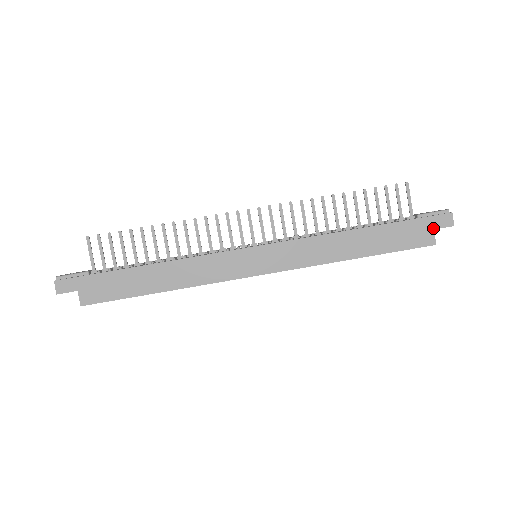
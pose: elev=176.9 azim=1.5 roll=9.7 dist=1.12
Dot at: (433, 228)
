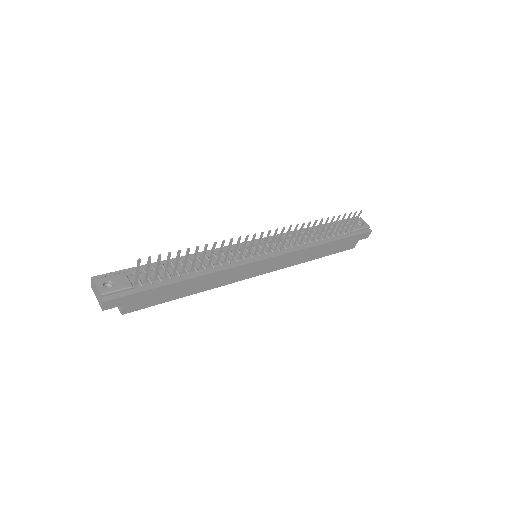
Dot at: occluded
